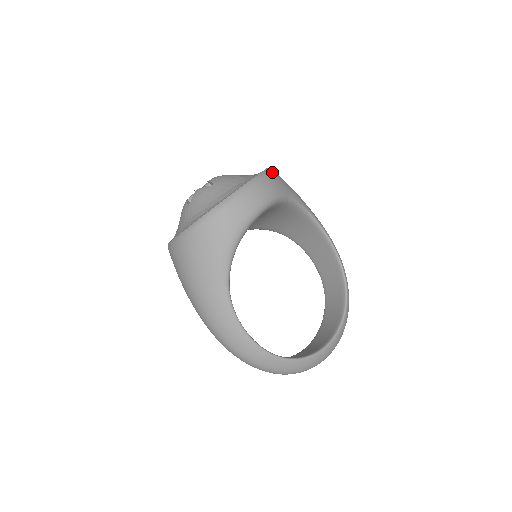
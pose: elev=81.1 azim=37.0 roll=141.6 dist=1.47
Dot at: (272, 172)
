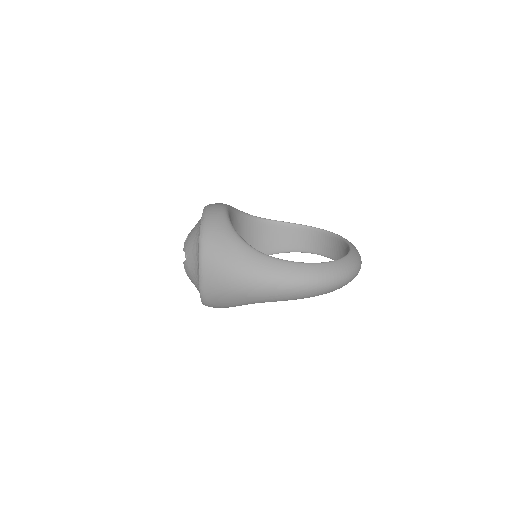
Dot at: occluded
